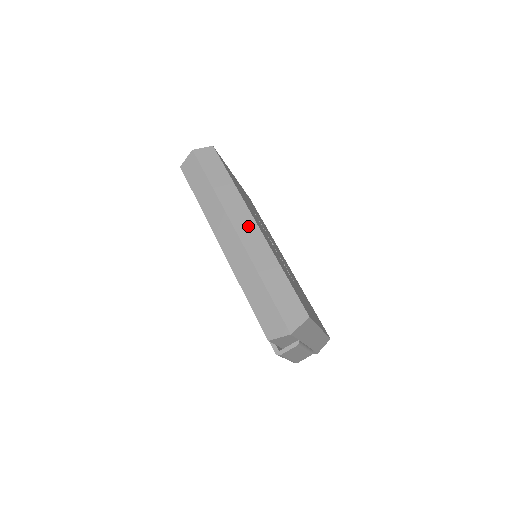
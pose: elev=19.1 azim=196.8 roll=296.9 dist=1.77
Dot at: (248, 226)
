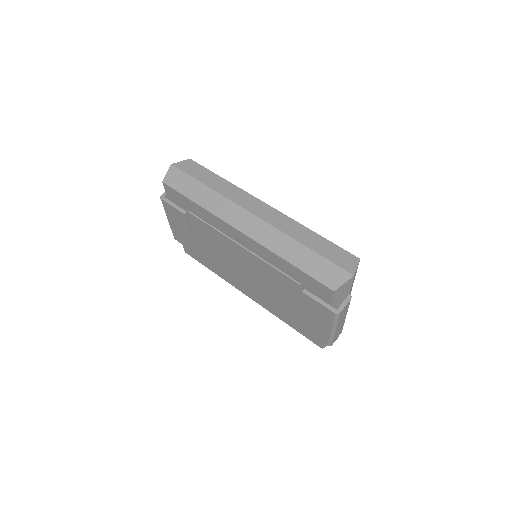
Dot at: (262, 208)
